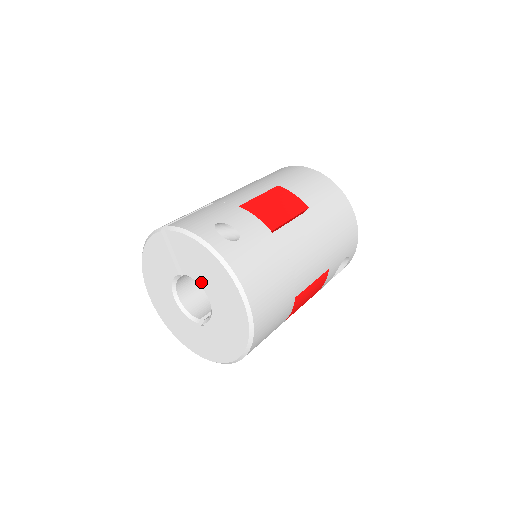
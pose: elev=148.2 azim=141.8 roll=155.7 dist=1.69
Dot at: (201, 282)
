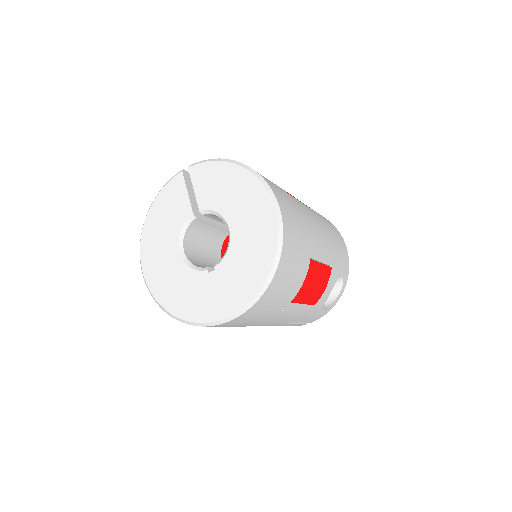
Dot at: (222, 209)
